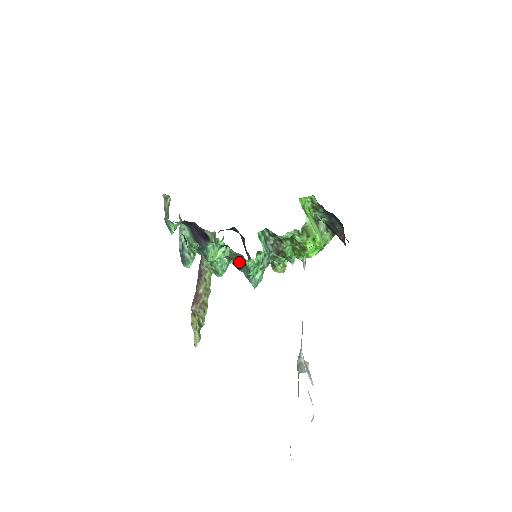
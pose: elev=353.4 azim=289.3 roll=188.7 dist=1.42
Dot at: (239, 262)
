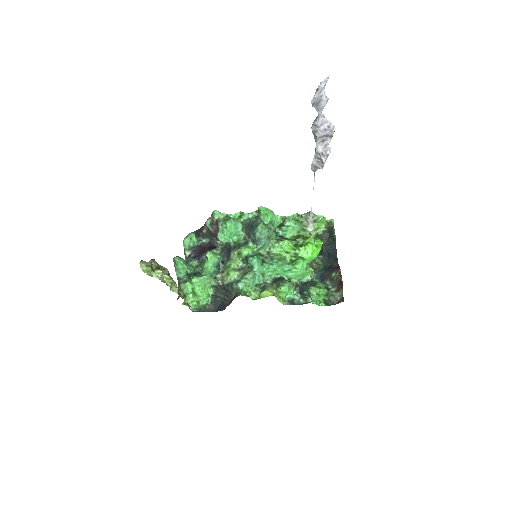
Dot at: (252, 219)
